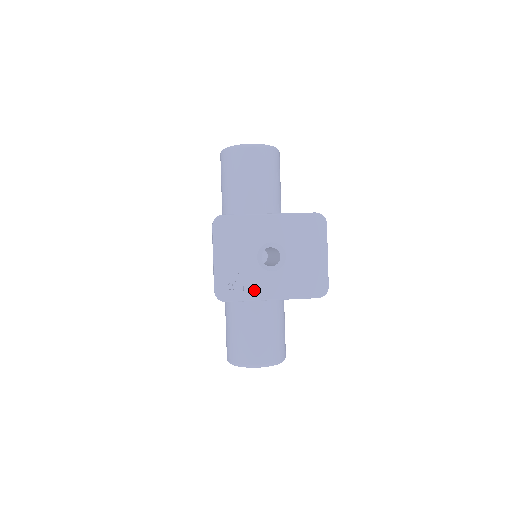
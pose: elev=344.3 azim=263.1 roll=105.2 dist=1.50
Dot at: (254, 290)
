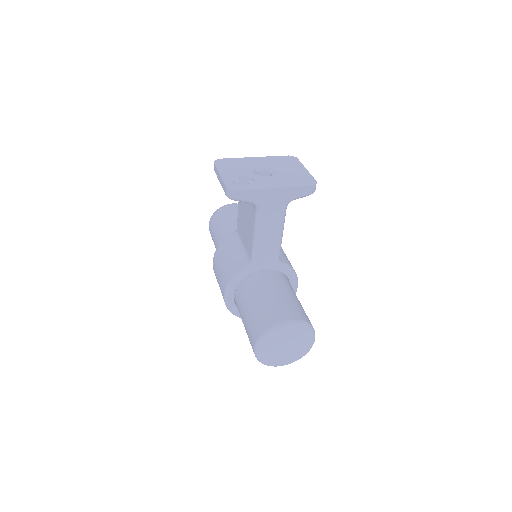
Dot at: (258, 184)
